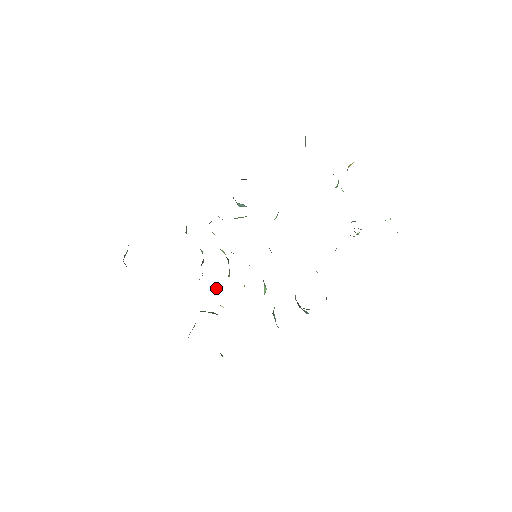
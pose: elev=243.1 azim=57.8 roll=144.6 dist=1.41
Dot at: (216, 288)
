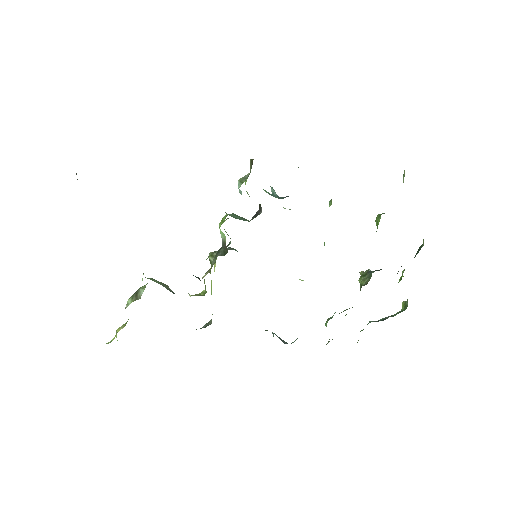
Dot at: (197, 277)
